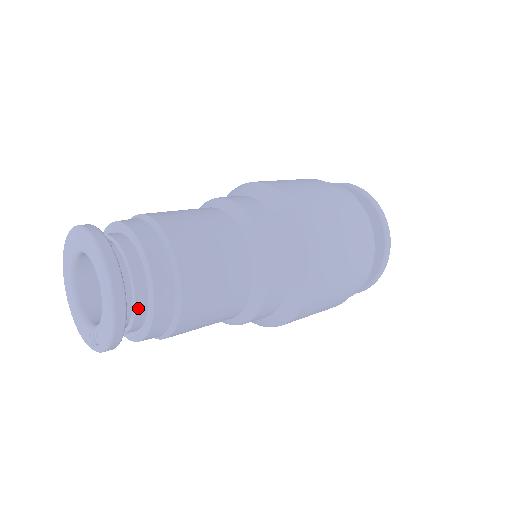
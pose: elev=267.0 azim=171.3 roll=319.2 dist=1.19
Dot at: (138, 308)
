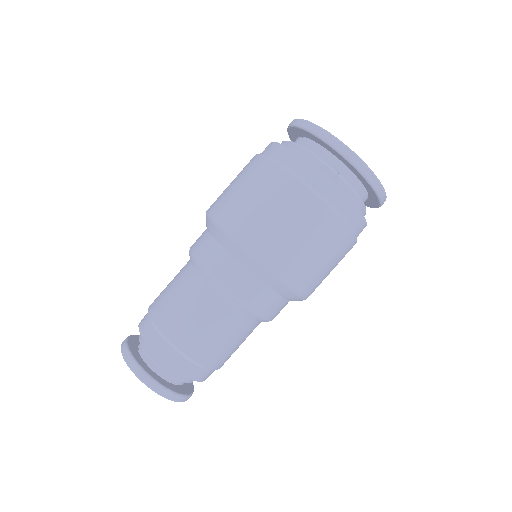
Dot at: (187, 381)
